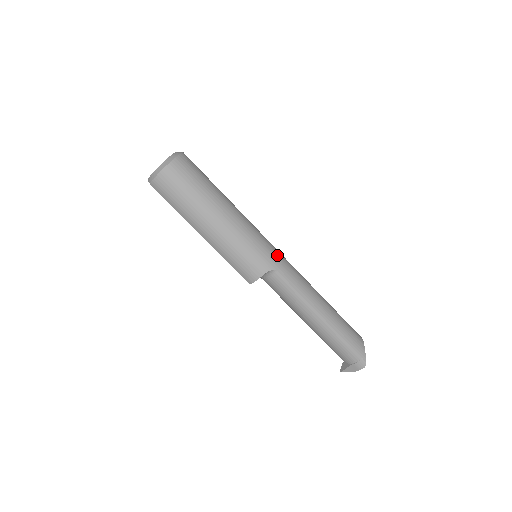
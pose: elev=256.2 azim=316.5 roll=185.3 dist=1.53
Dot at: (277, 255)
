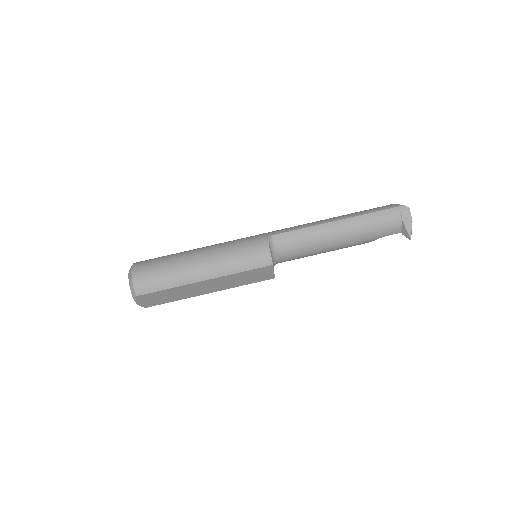
Dot at: occluded
